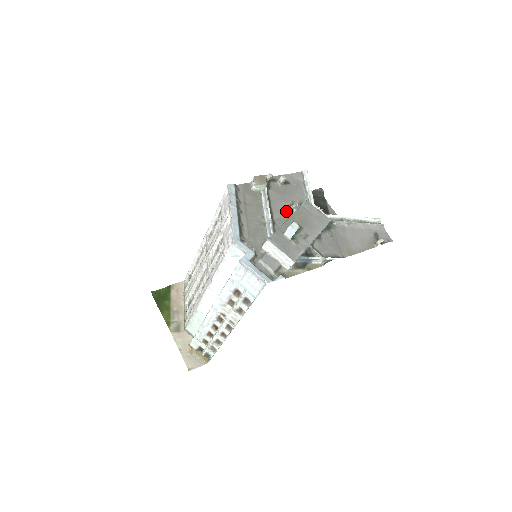
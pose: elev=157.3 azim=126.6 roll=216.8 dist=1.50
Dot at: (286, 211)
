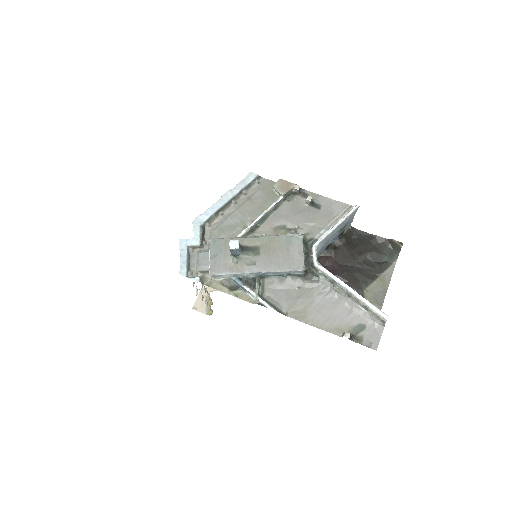
Dot at: (280, 231)
